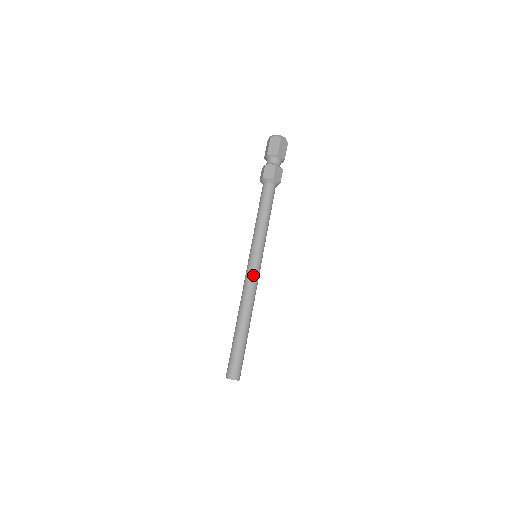
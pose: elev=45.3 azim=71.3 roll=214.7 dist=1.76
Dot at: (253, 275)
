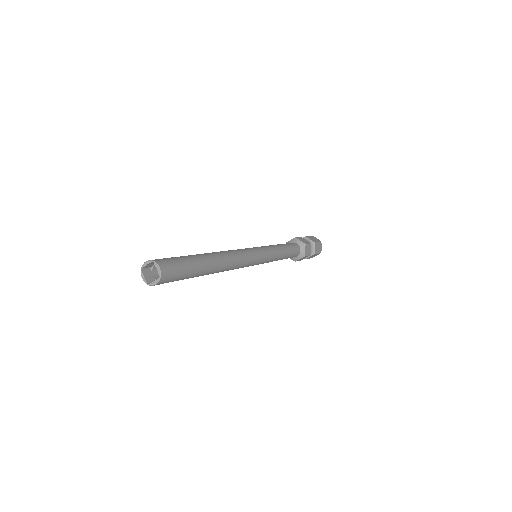
Dot at: (250, 253)
